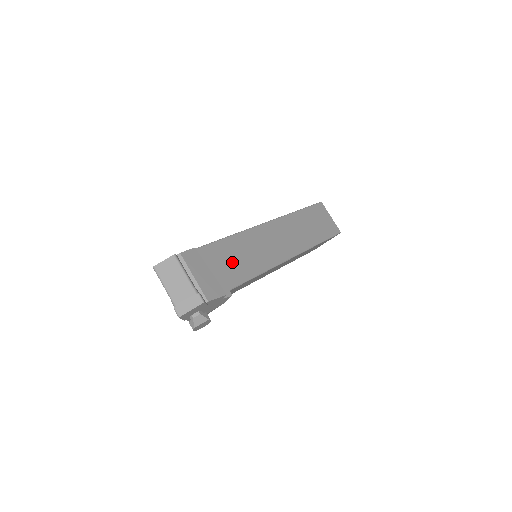
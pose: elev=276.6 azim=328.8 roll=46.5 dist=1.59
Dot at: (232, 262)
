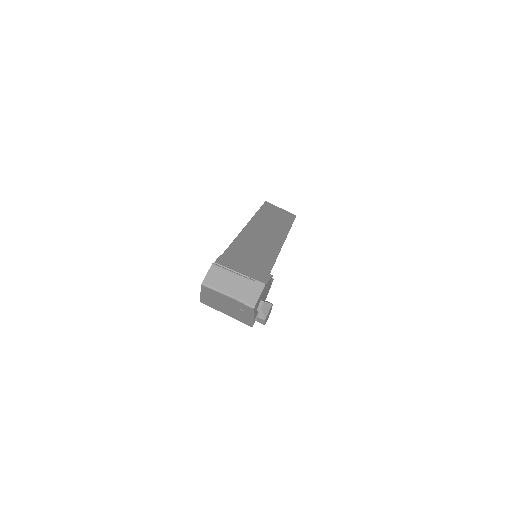
Dot at: (251, 257)
